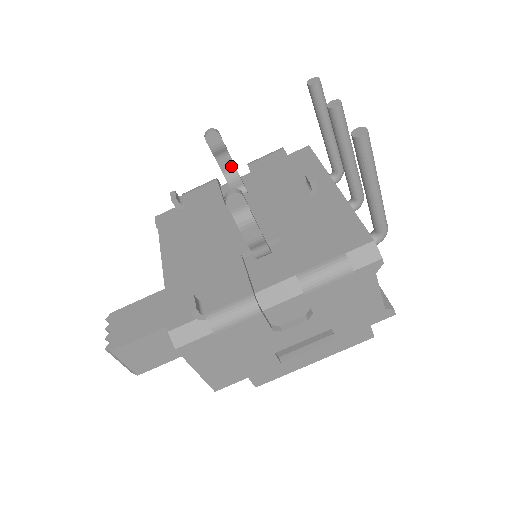
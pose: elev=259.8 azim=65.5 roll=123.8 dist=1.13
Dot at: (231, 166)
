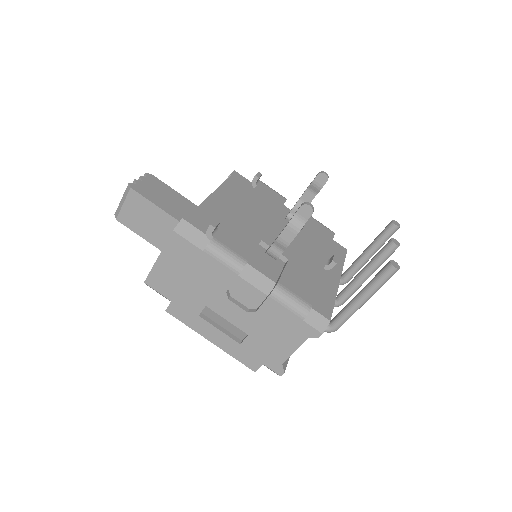
Dot at: occluded
